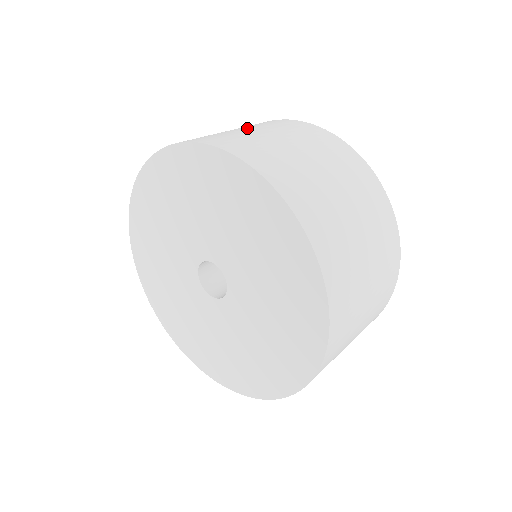
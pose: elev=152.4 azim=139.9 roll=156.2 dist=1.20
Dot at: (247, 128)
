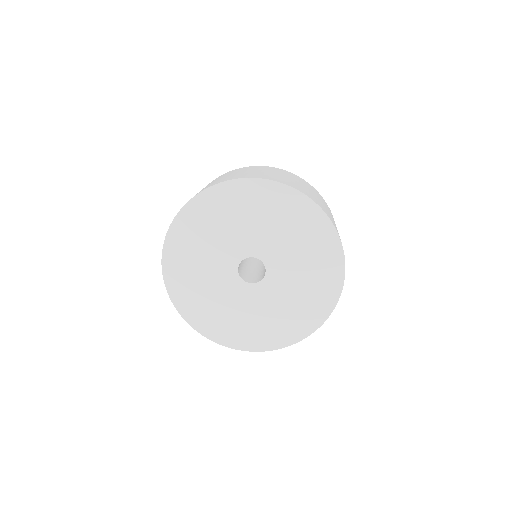
Dot at: occluded
